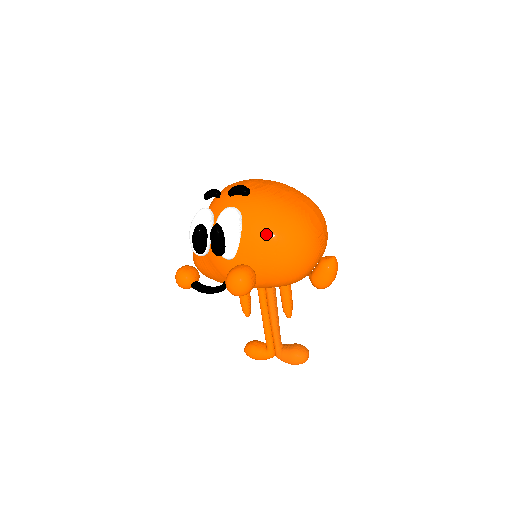
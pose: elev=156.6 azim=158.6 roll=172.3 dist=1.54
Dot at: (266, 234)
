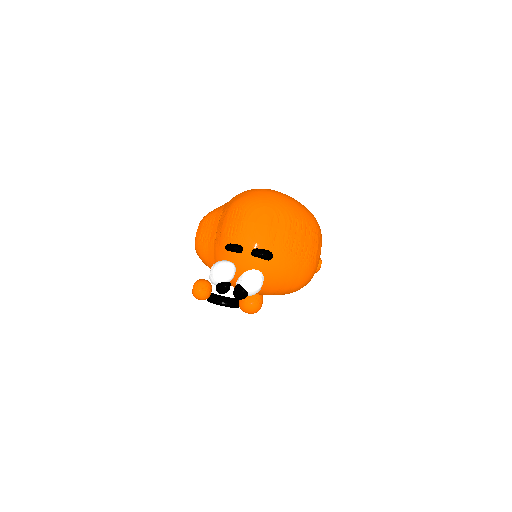
Dot at: (281, 288)
